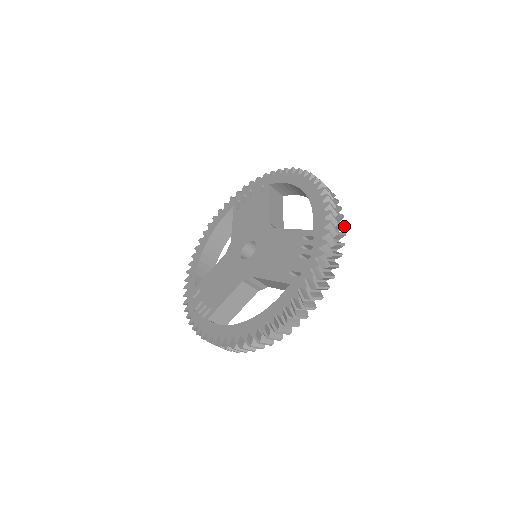
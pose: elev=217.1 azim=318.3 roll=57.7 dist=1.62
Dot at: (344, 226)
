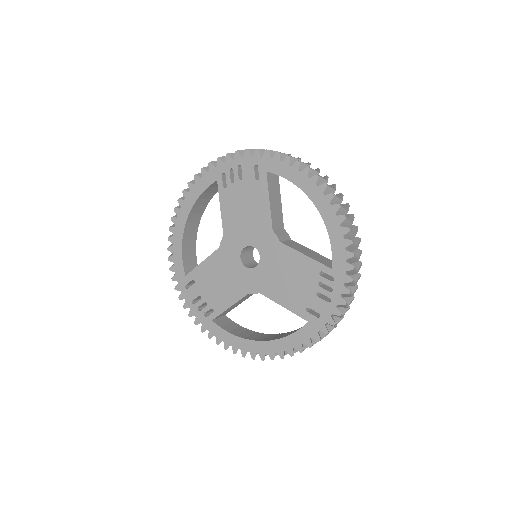
Dot at: occluded
